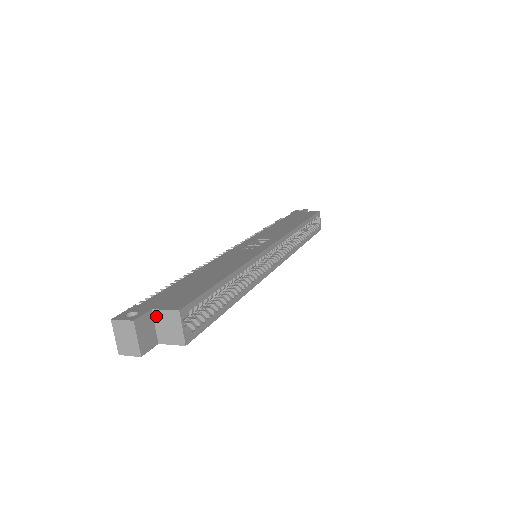
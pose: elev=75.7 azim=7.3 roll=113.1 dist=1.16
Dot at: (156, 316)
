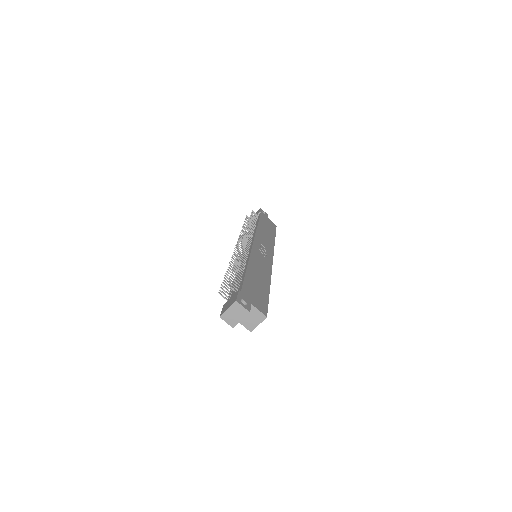
Dot at: occluded
